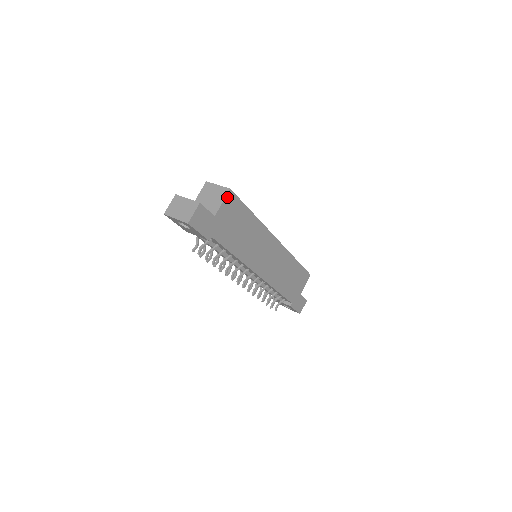
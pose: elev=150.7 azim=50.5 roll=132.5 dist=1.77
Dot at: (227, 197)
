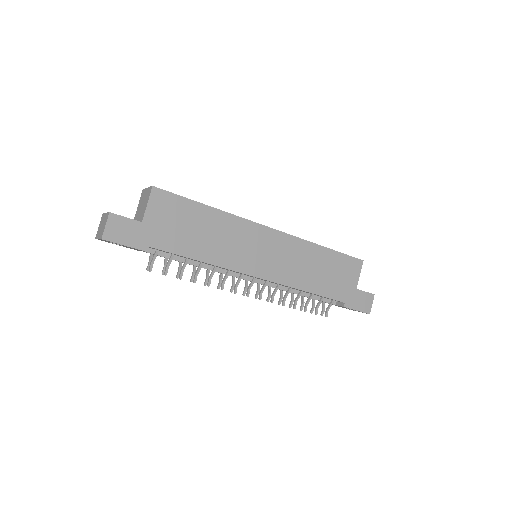
Dot at: (152, 196)
